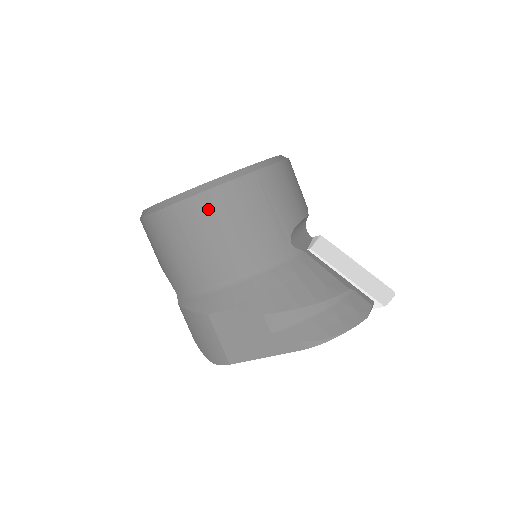
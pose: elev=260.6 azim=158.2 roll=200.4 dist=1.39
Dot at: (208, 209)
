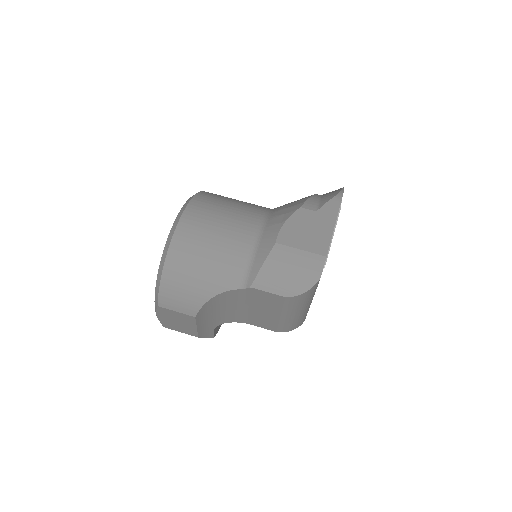
Dot at: (203, 206)
